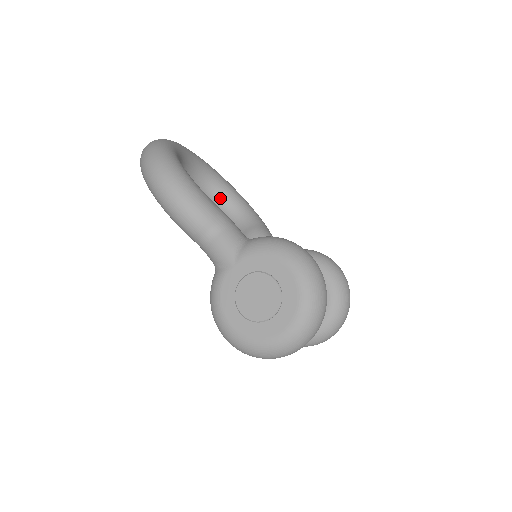
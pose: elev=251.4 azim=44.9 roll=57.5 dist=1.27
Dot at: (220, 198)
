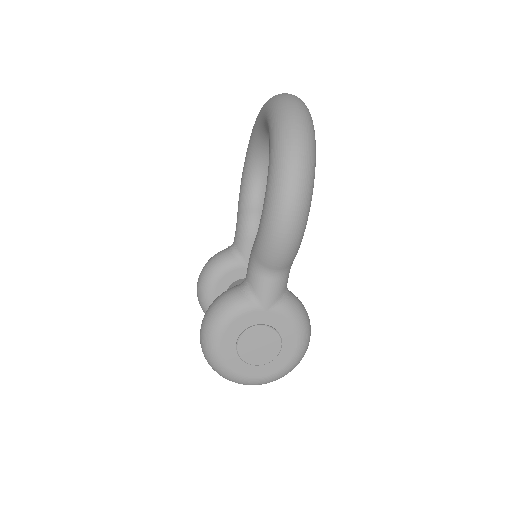
Dot at: (268, 159)
